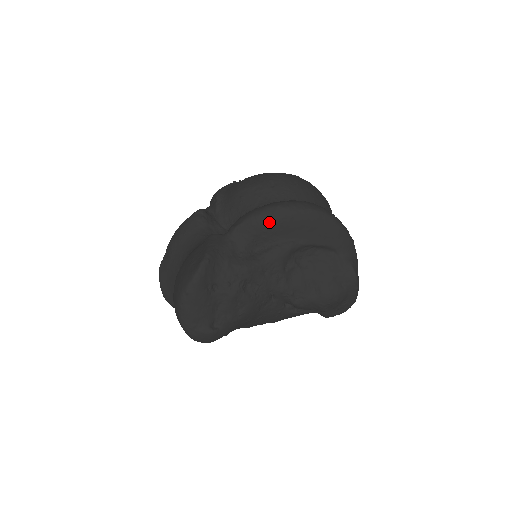
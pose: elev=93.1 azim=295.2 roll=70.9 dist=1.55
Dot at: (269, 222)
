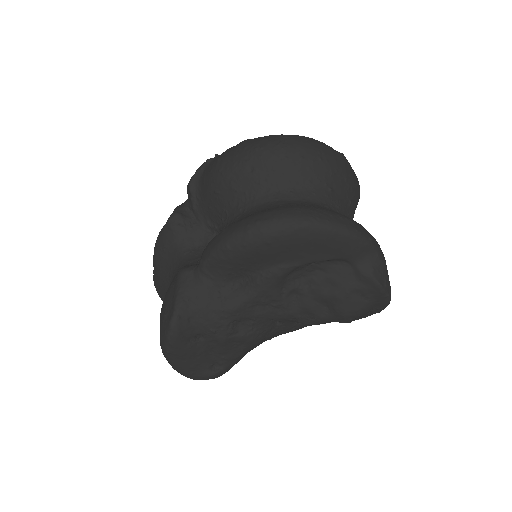
Dot at: (241, 254)
